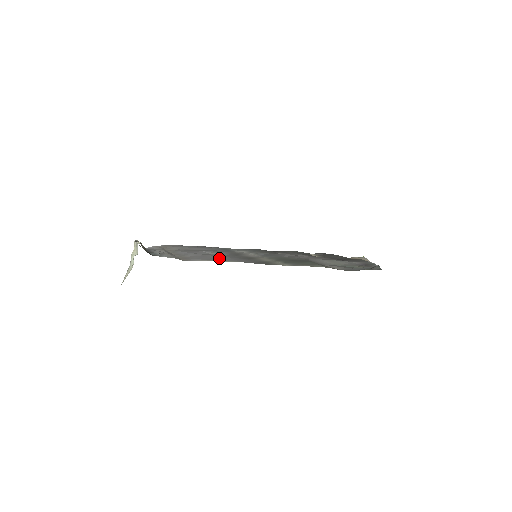
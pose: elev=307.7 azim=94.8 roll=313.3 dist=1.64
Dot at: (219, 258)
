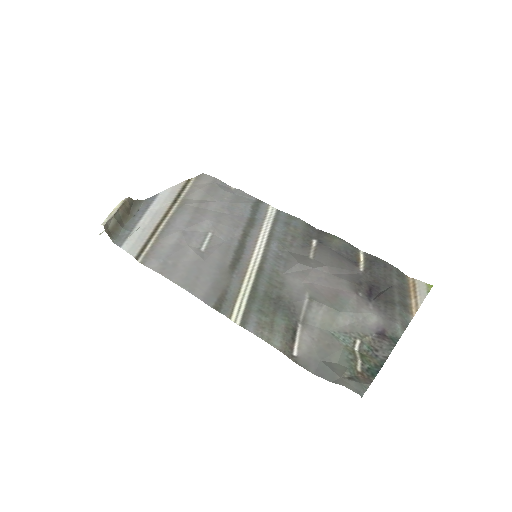
Dot at: (186, 264)
